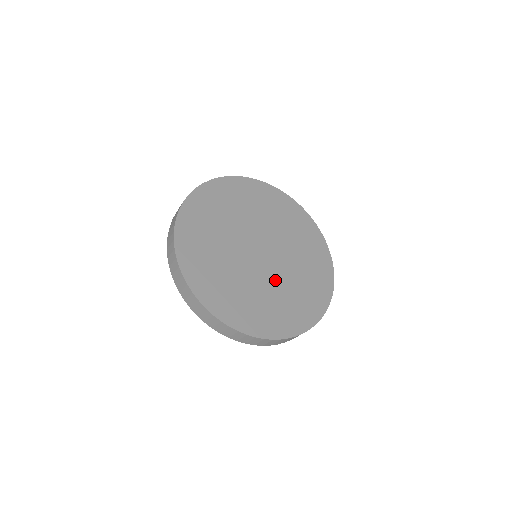
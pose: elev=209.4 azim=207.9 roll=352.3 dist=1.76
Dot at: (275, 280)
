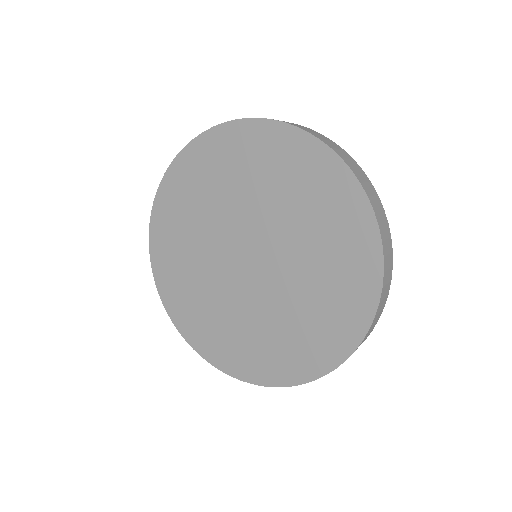
Dot at: (234, 299)
